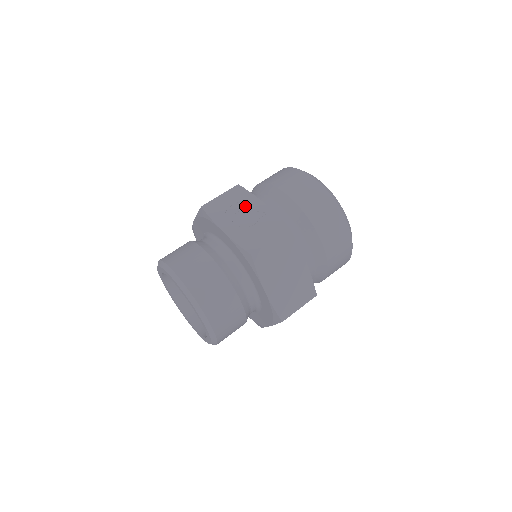
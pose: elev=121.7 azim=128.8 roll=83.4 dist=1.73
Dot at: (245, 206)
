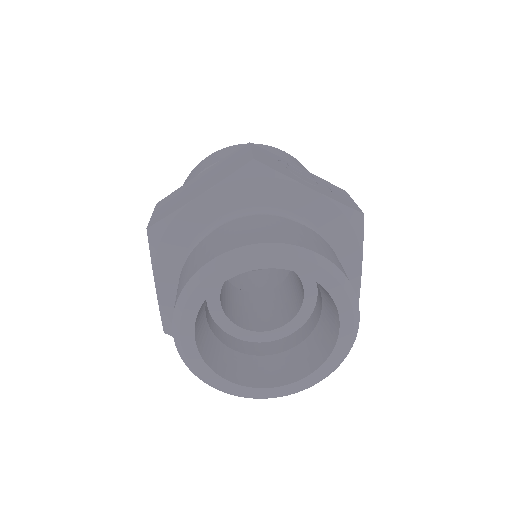
Dot at: (289, 166)
